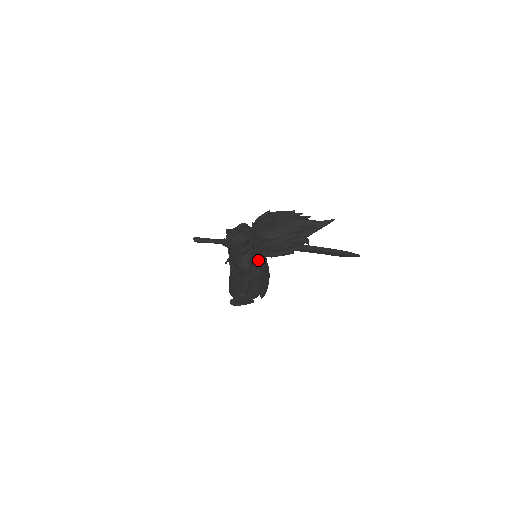
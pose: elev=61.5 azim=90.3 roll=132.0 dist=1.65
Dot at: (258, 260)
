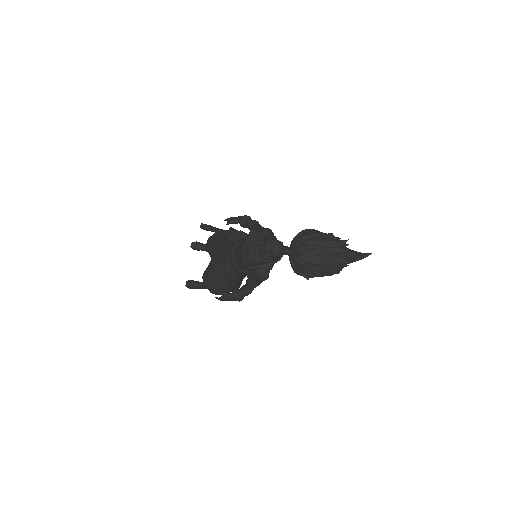
Dot at: occluded
